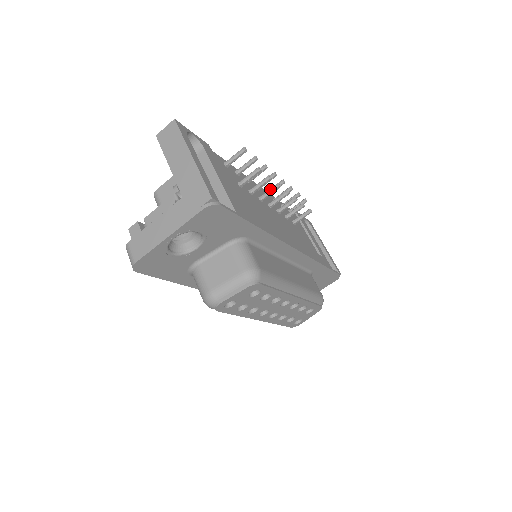
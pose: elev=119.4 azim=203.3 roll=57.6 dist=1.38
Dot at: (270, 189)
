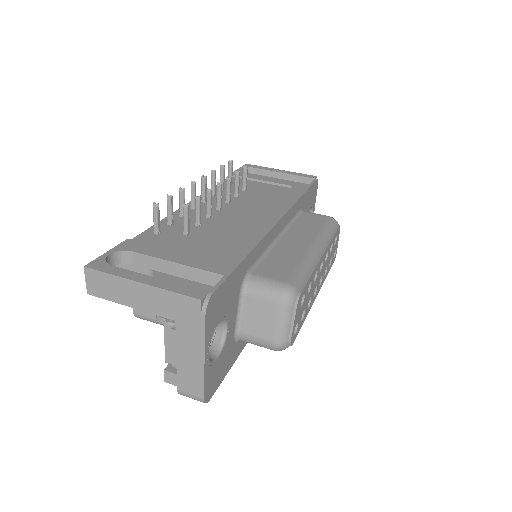
Dot at: (207, 201)
